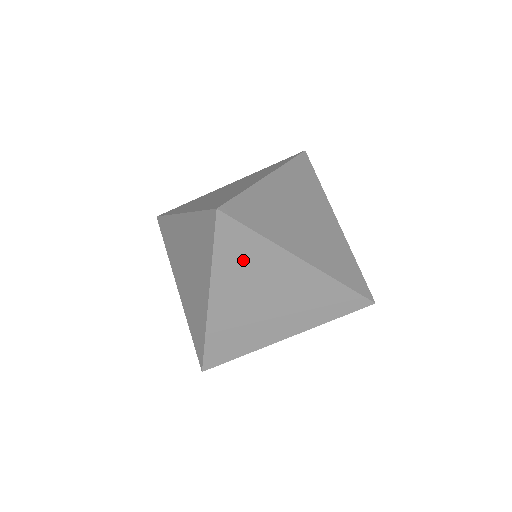
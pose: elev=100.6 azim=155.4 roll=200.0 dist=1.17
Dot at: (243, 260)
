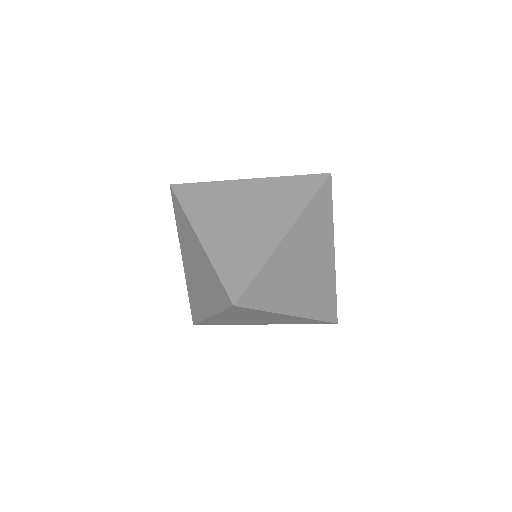
Dot at: (318, 221)
